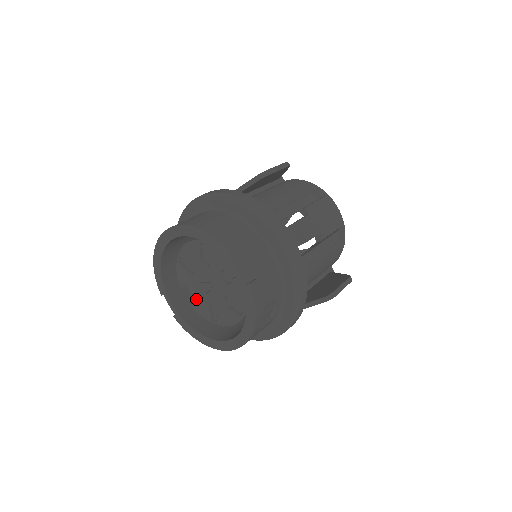
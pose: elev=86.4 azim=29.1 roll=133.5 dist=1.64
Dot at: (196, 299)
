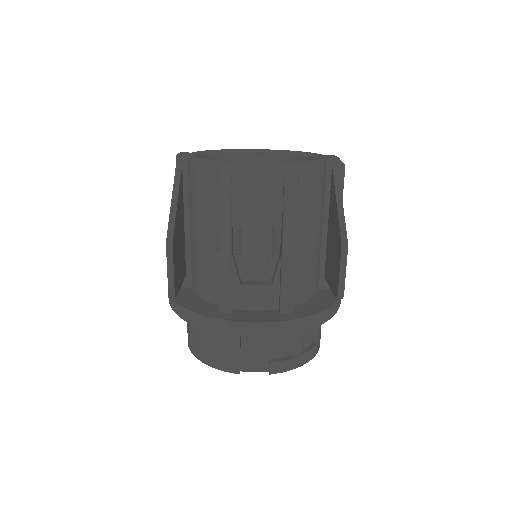
Dot at: occluded
